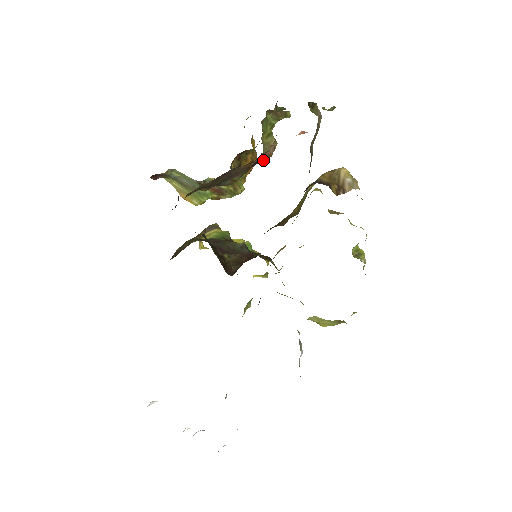
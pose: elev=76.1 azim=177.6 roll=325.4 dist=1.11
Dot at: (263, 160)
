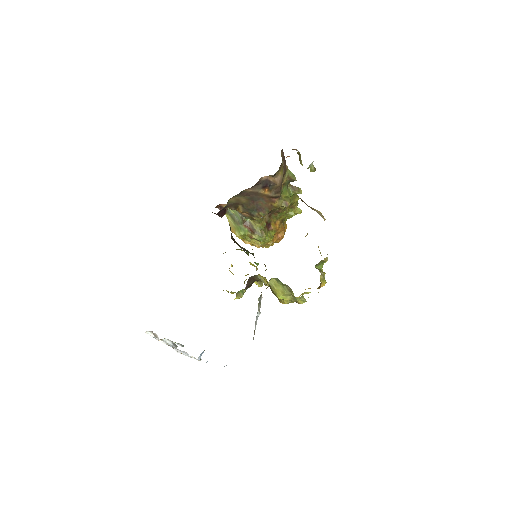
Dot at: (271, 184)
